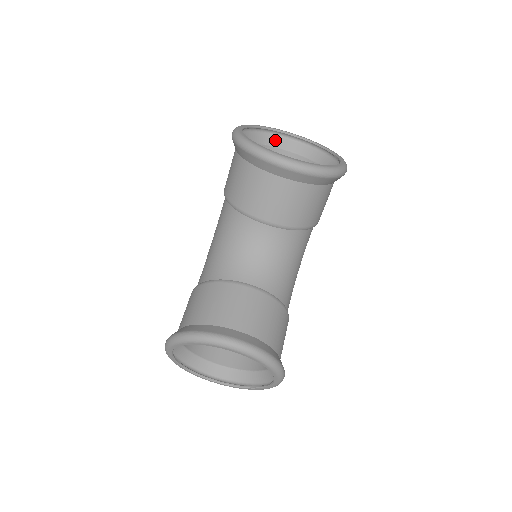
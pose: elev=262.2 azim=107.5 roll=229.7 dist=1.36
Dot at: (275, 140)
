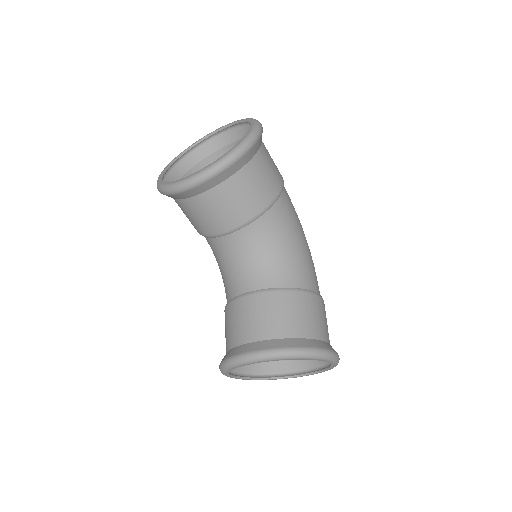
Dot at: (212, 145)
